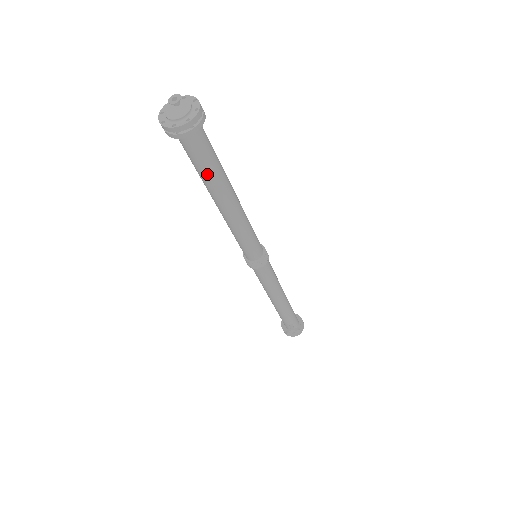
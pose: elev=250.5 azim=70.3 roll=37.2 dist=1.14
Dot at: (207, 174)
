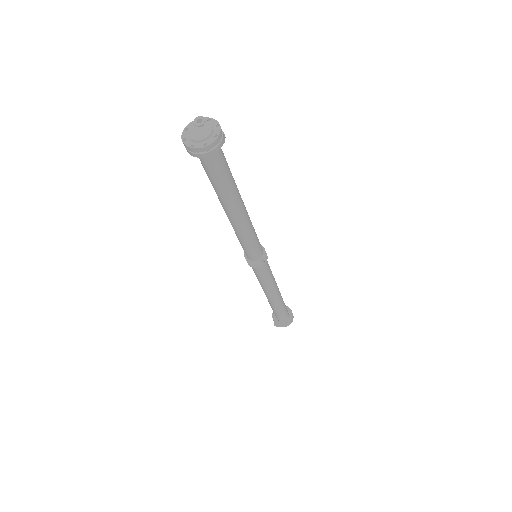
Dot at: (218, 187)
